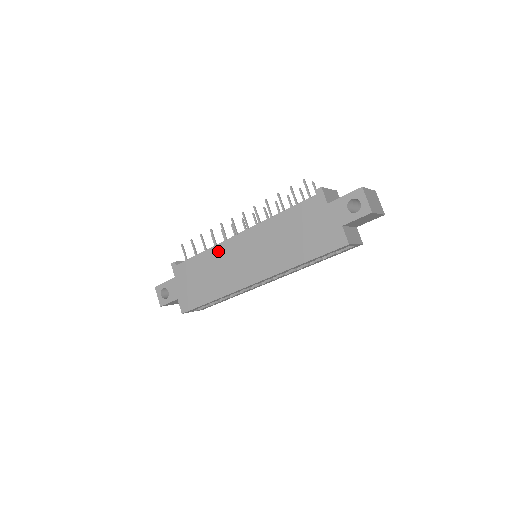
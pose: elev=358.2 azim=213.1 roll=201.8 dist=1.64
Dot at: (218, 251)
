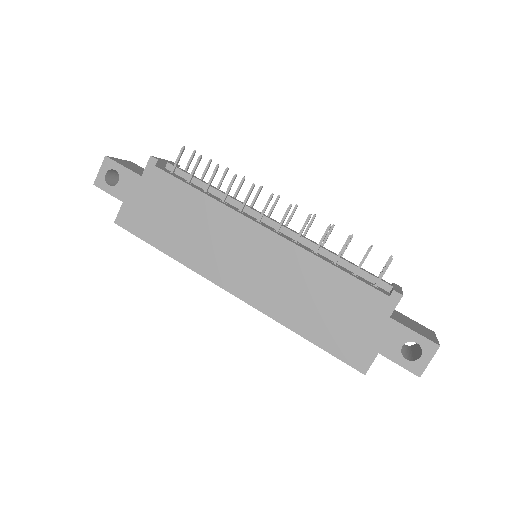
Dot at: (222, 214)
